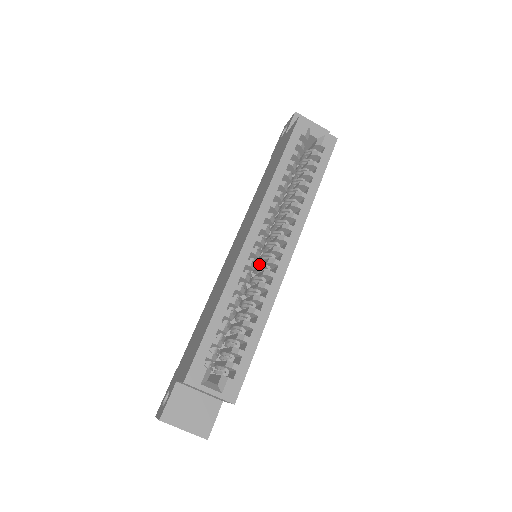
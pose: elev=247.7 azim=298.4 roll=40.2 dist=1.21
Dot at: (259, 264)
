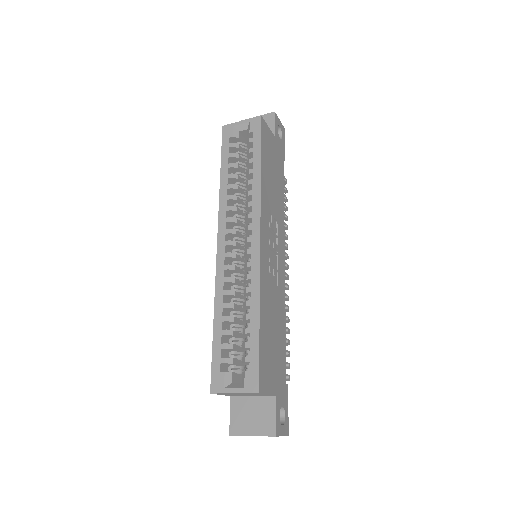
Dot at: occluded
